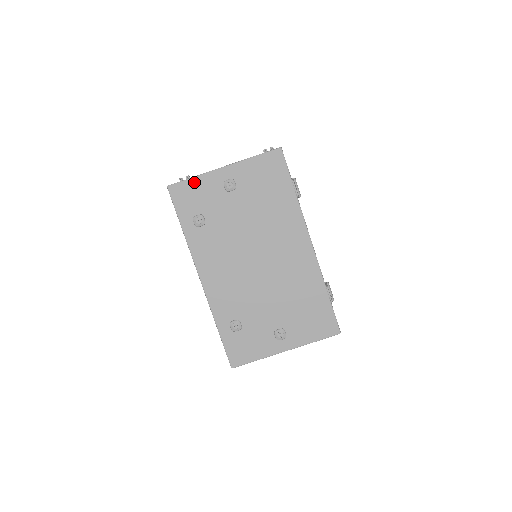
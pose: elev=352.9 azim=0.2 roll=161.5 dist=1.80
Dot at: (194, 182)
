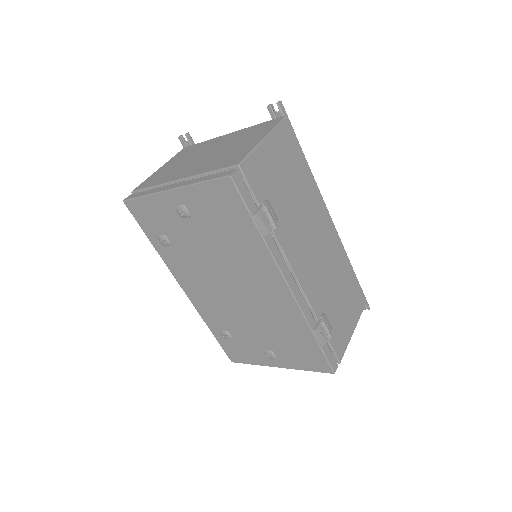
Dot at: (146, 201)
